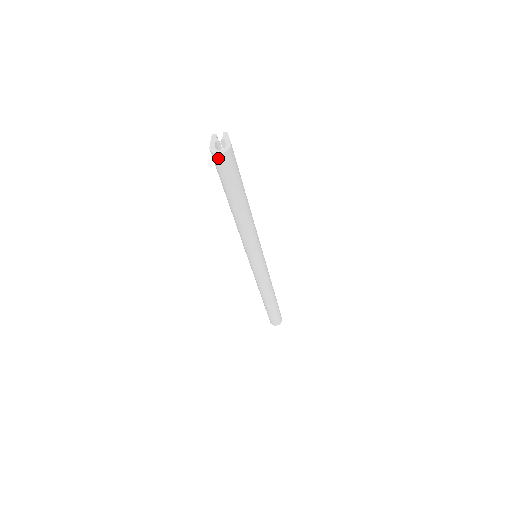
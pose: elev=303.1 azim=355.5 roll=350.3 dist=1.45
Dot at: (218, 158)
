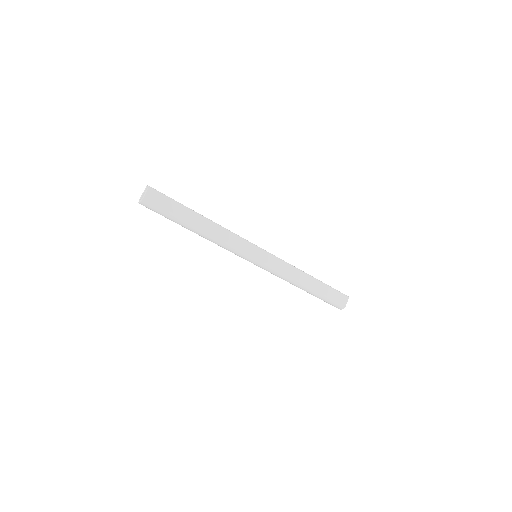
Dot at: occluded
